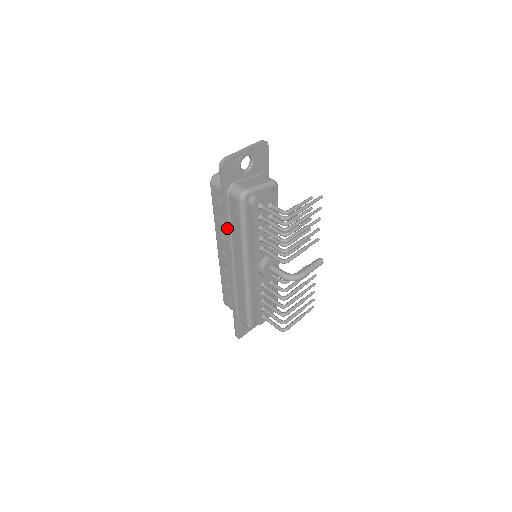
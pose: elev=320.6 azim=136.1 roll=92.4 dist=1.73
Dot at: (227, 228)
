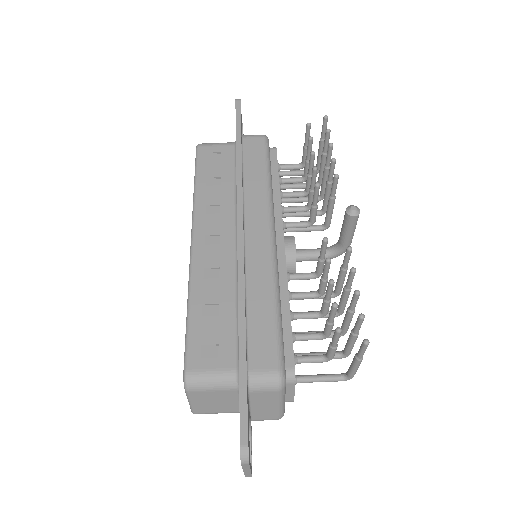
Dot at: occluded
